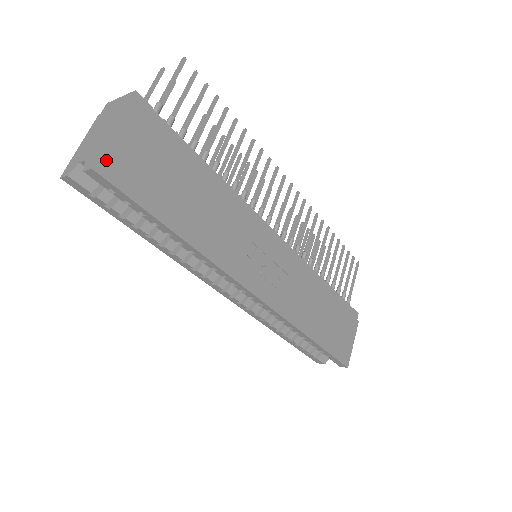
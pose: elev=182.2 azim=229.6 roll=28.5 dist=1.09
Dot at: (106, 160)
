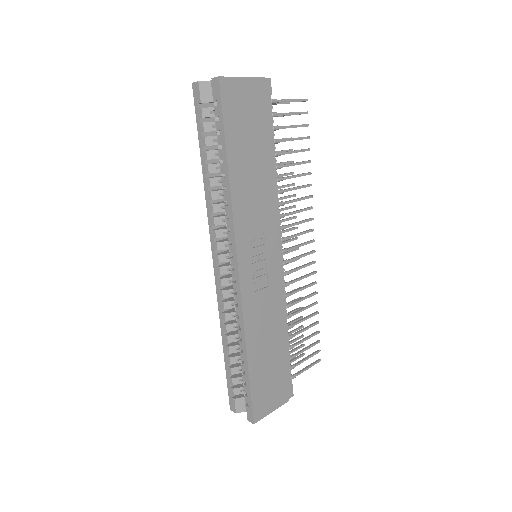
Dot at: (229, 82)
